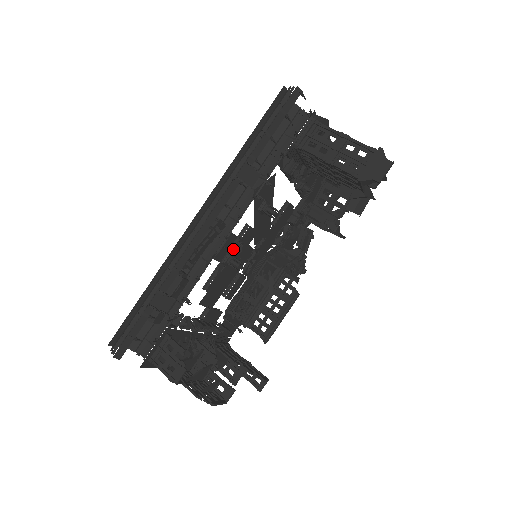
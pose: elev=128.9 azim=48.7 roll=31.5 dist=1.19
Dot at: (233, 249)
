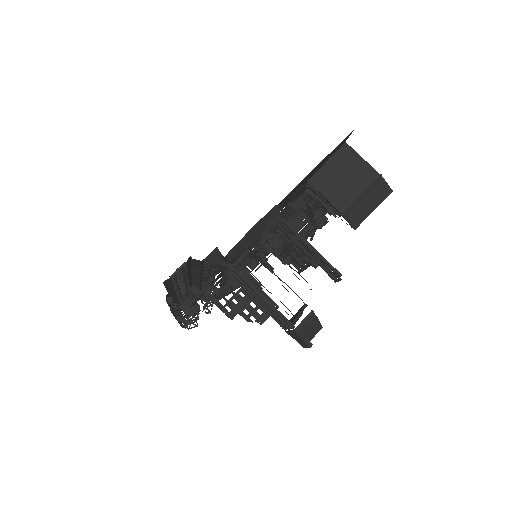
Dot at: (225, 280)
